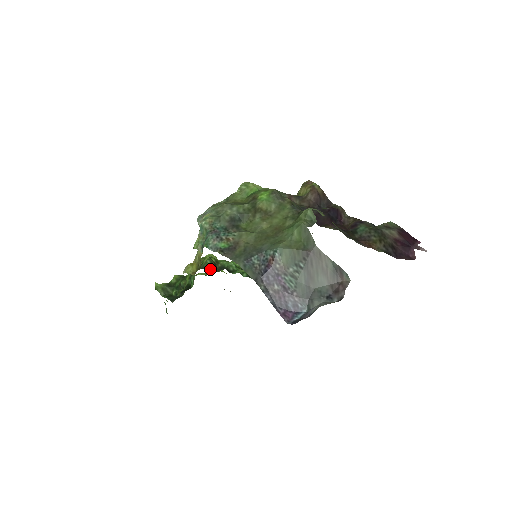
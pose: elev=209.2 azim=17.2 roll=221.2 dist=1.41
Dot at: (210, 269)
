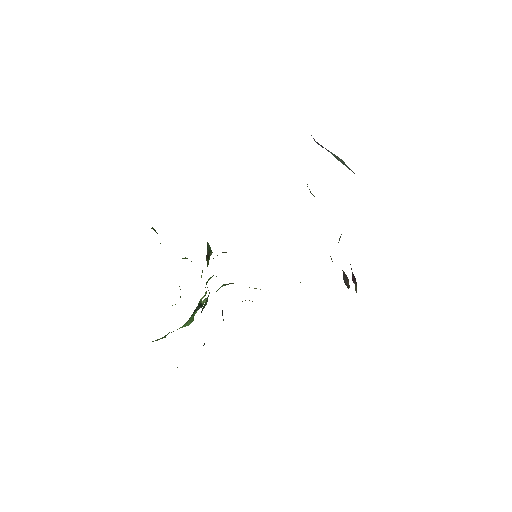
Dot at: (208, 246)
